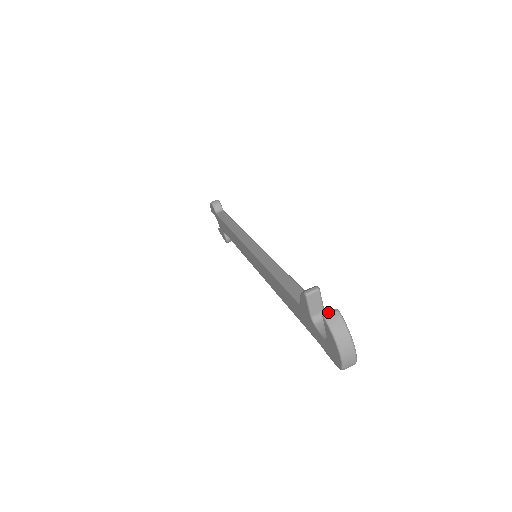
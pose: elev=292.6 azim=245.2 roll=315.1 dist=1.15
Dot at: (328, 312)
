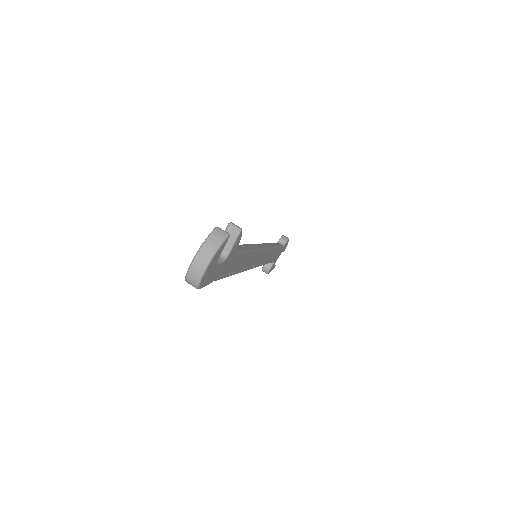
Dot at: occluded
